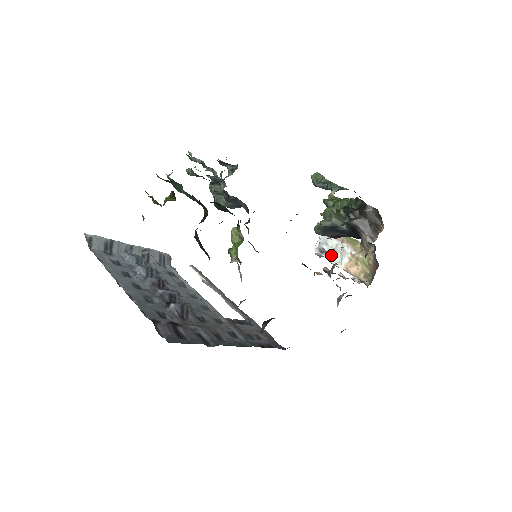
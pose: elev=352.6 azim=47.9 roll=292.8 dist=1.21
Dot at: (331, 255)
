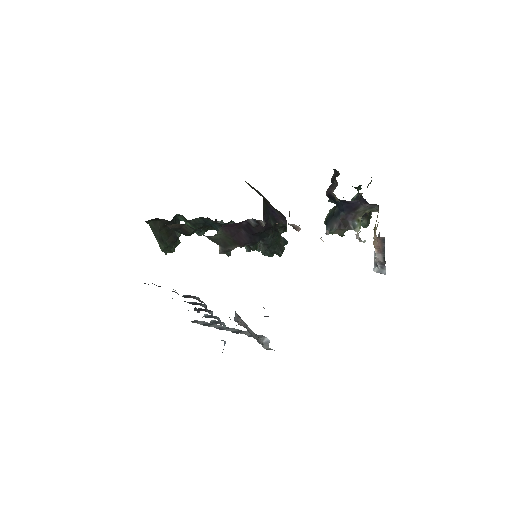
Dot at: (375, 255)
